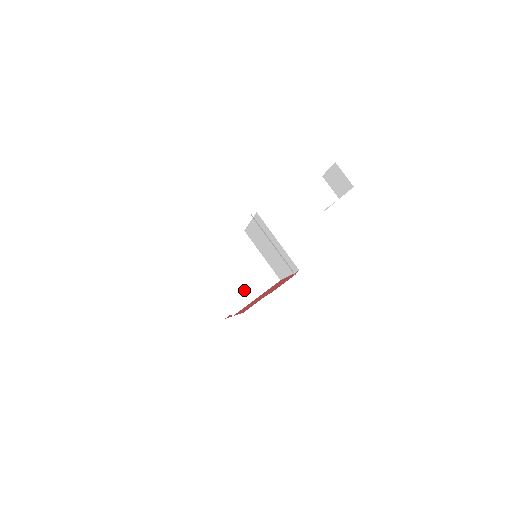
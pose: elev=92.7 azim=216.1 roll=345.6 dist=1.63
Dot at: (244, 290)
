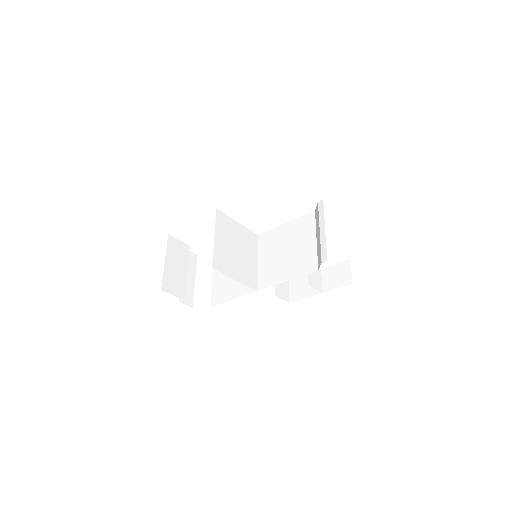
Dot at: (232, 264)
